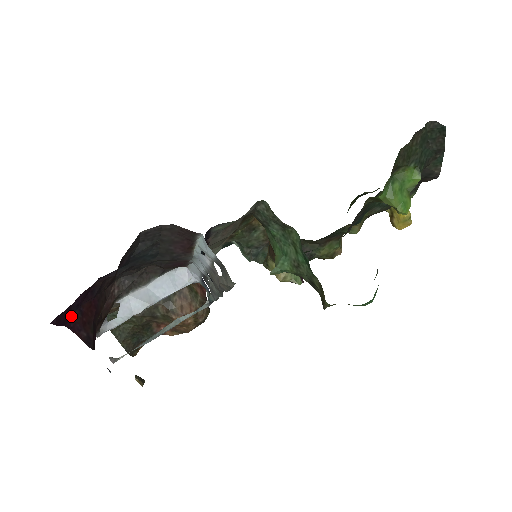
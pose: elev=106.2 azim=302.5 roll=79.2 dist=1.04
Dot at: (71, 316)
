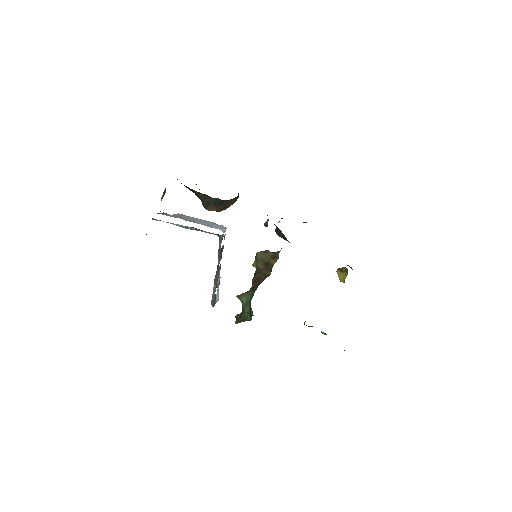
Dot at: occluded
